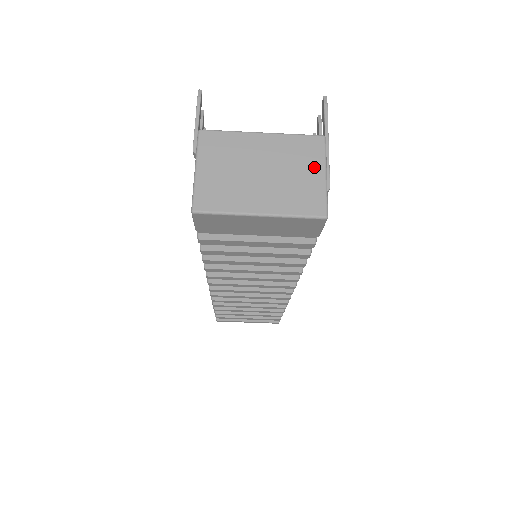
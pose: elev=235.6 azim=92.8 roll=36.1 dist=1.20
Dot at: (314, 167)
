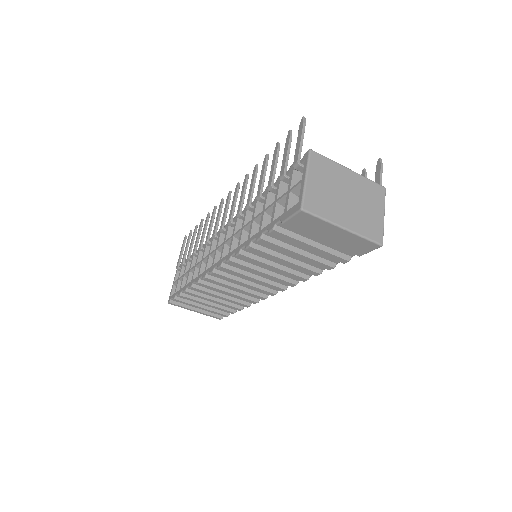
Dot at: (378, 207)
